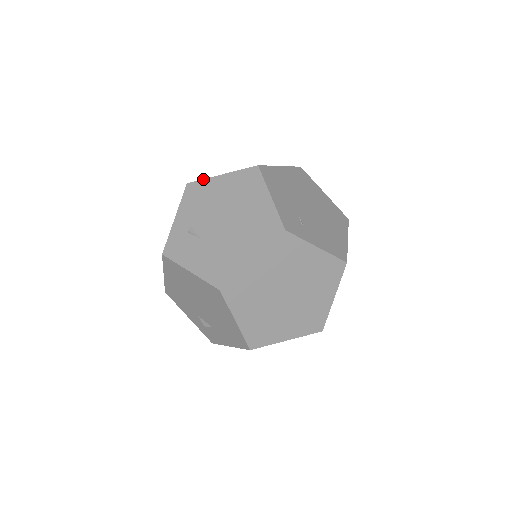
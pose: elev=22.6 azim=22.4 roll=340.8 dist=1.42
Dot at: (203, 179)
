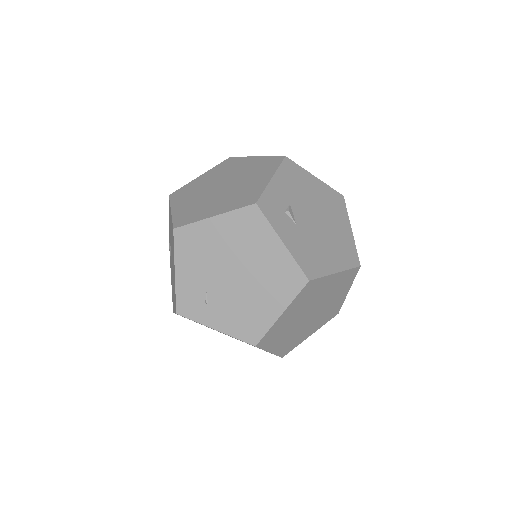
Dot at: occluded
